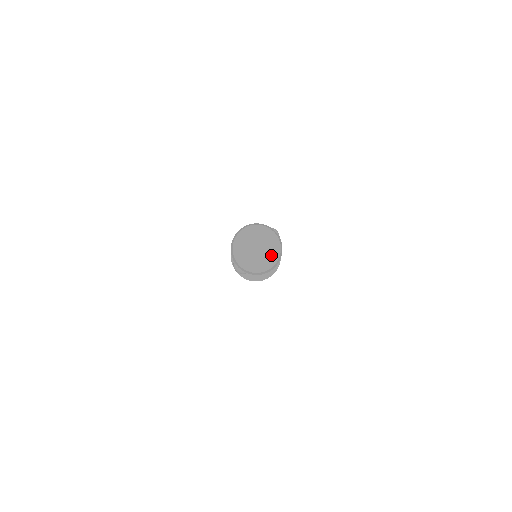
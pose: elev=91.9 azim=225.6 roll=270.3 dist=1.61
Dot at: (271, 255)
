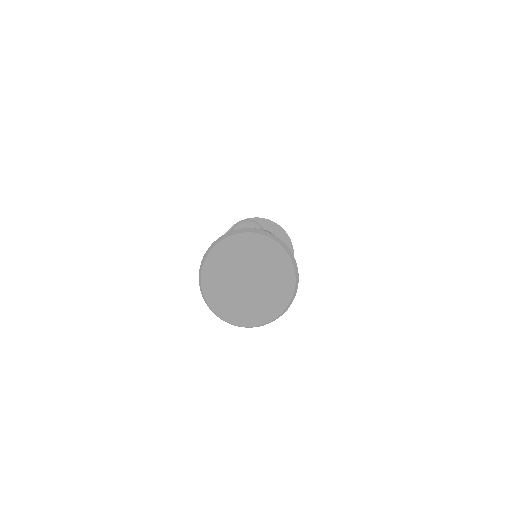
Dot at: (276, 267)
